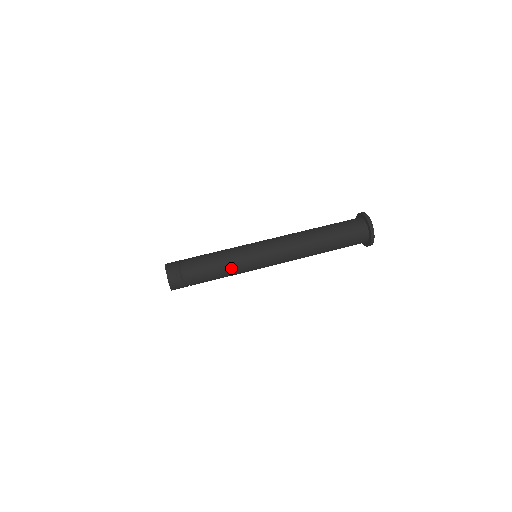
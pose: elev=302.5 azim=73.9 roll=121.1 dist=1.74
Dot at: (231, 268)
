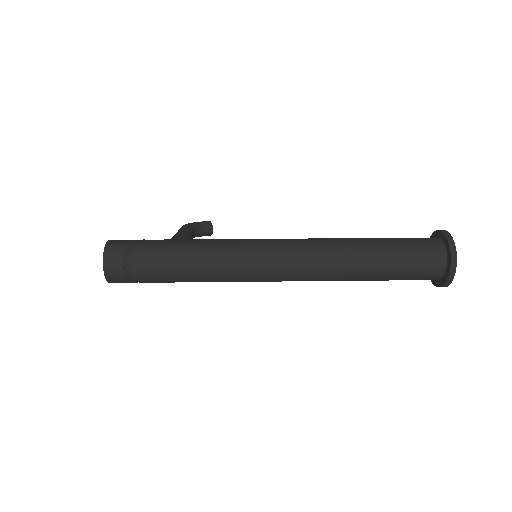
Dot at: (207, 274)
